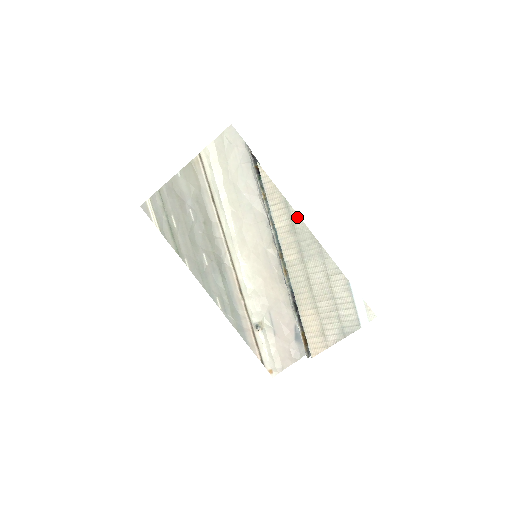
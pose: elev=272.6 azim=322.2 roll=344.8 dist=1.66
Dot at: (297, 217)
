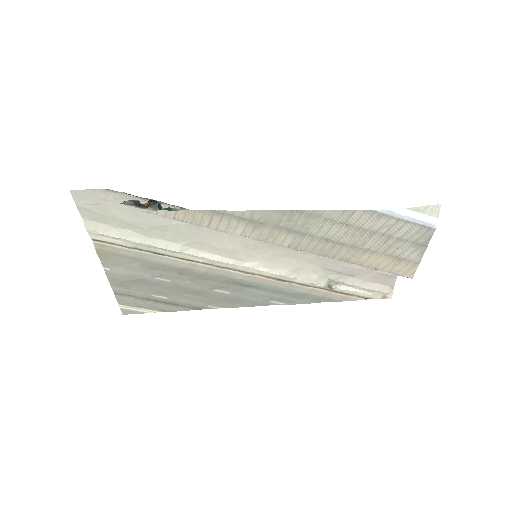
Dot at: (244, 213)
